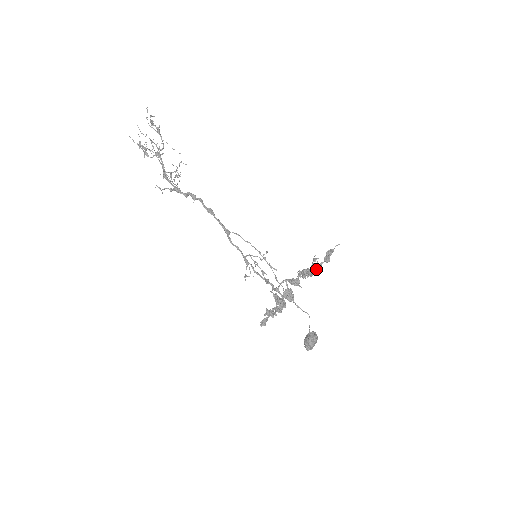
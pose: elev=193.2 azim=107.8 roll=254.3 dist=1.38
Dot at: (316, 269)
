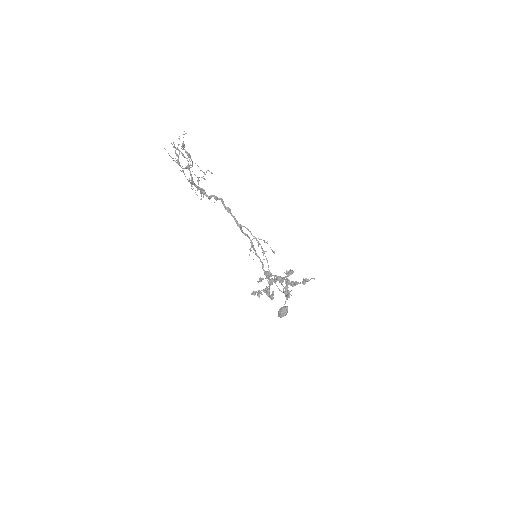
Dot at: (294, 285)
